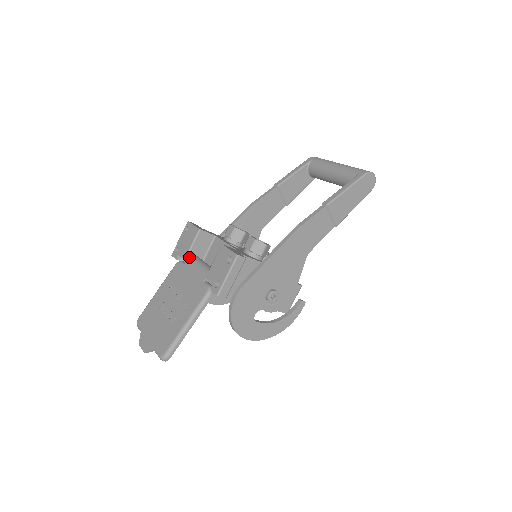
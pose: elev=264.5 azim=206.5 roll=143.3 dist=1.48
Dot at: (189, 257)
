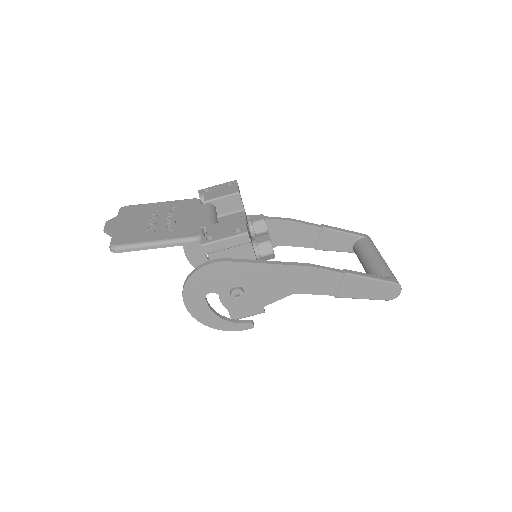
Dot at: (210, 203)
